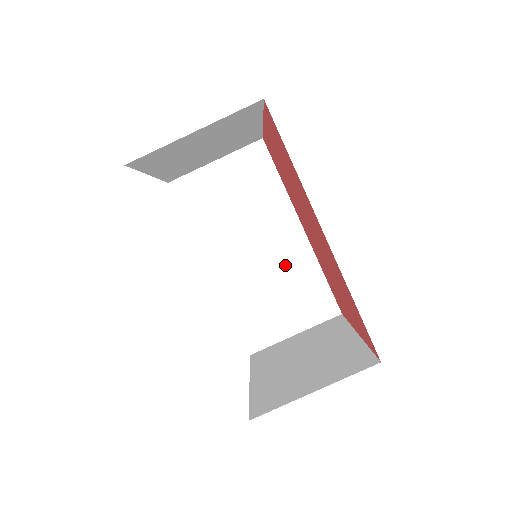
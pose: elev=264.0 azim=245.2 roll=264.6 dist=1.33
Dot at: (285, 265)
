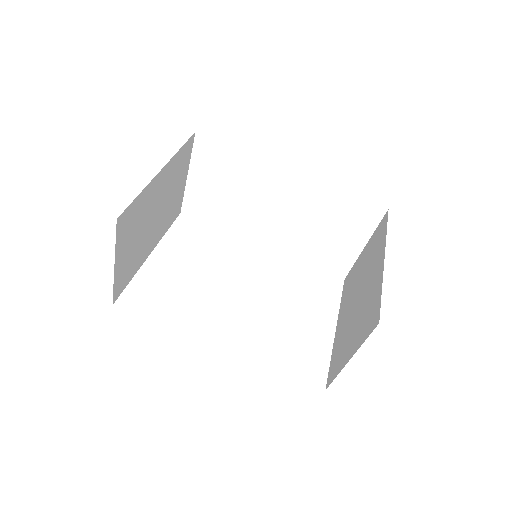
Dot at: (307, 206)
